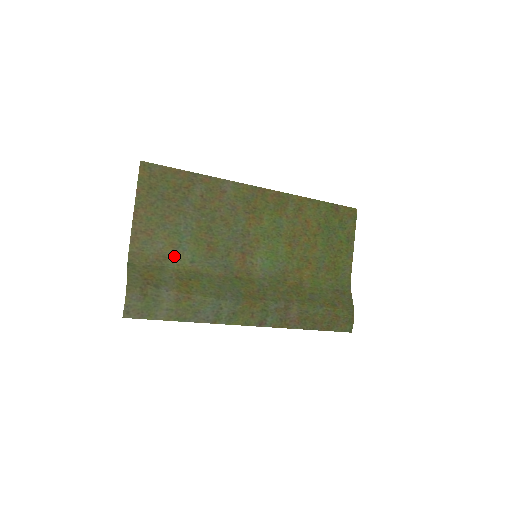
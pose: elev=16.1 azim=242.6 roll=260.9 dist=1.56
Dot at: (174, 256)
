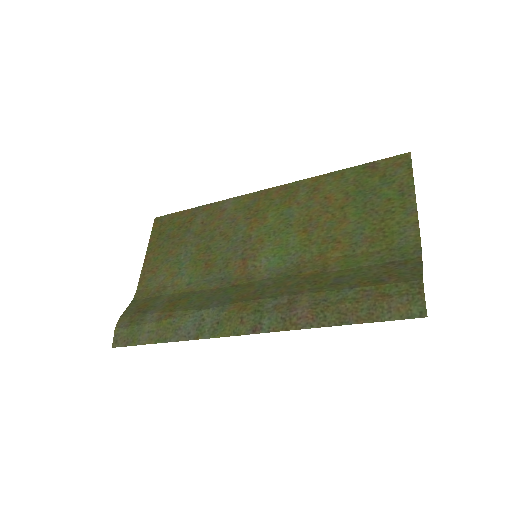
Dot at: (173, 284)
